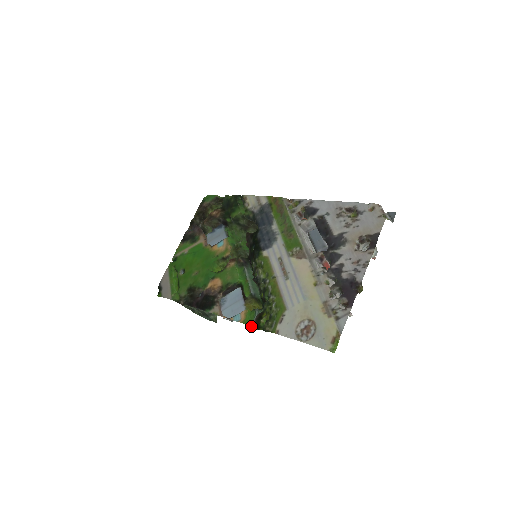
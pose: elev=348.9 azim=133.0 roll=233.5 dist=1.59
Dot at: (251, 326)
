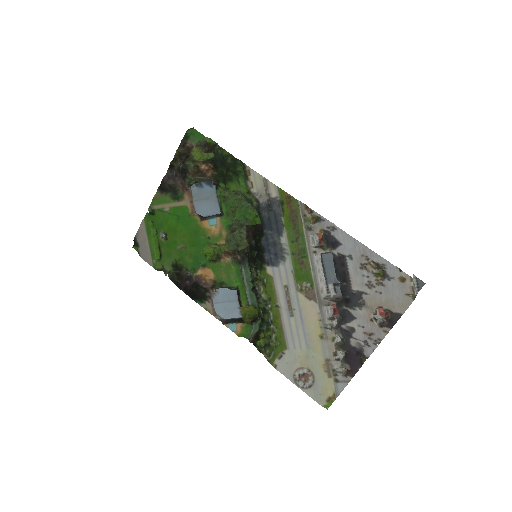
Dot at: (246, 338)
